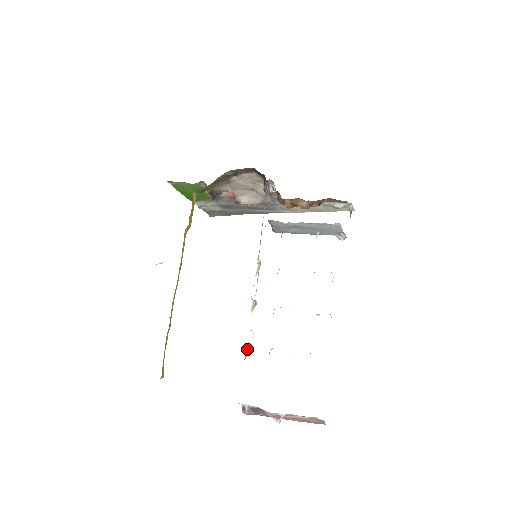
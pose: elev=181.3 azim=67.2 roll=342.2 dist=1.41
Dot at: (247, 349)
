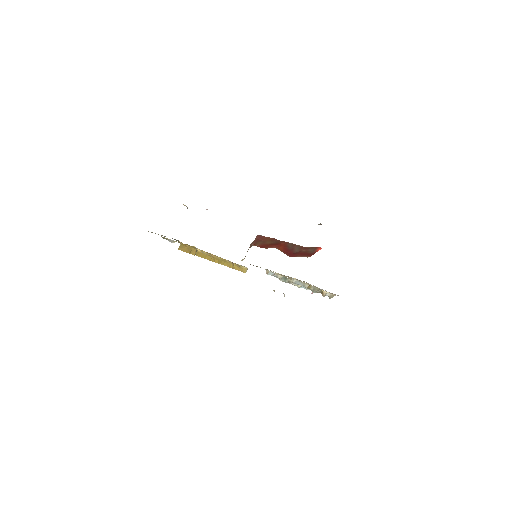
Dot at: (283, 293)
